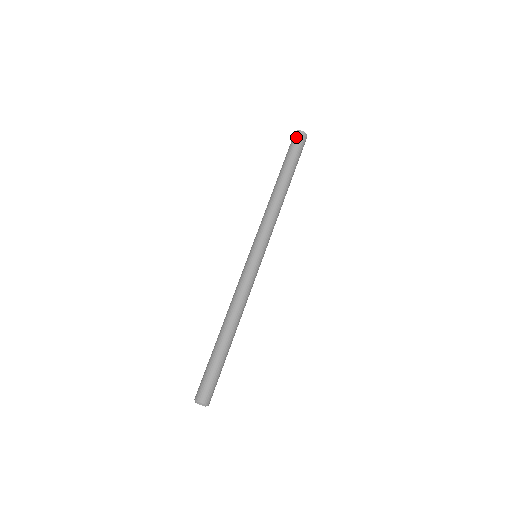
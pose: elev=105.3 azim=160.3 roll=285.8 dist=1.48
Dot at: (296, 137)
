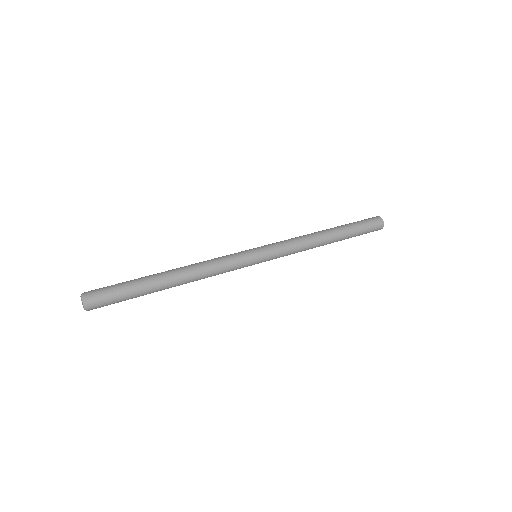
Dot at: (371, 218)
